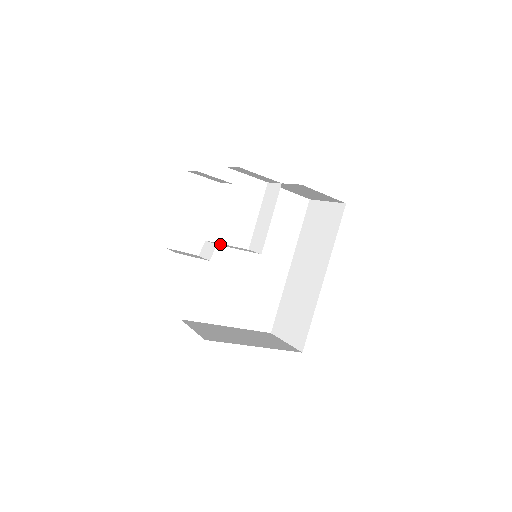
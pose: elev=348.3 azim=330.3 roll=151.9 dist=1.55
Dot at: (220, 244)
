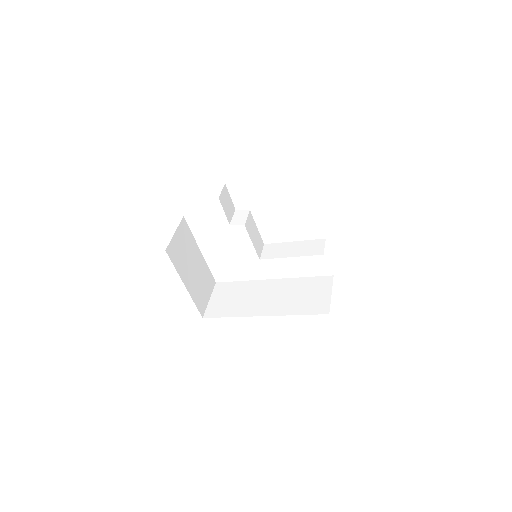
Dot at: (251, 224)
